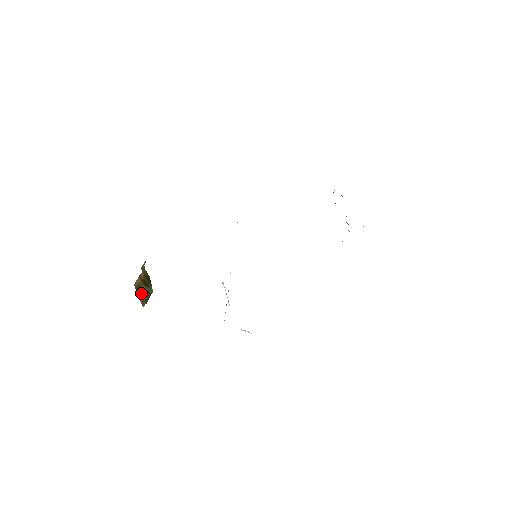
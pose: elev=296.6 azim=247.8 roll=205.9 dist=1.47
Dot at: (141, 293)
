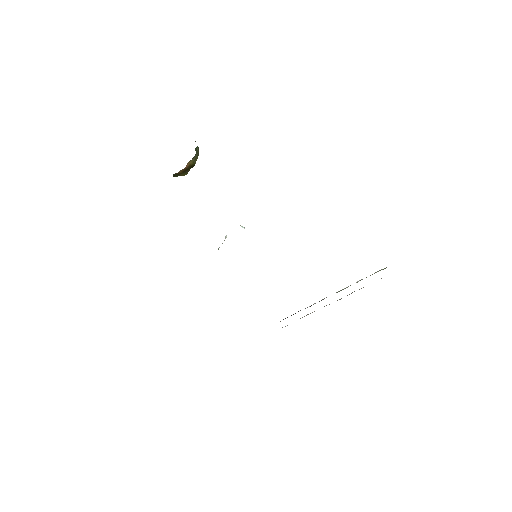
Dot at: (177, 176)
